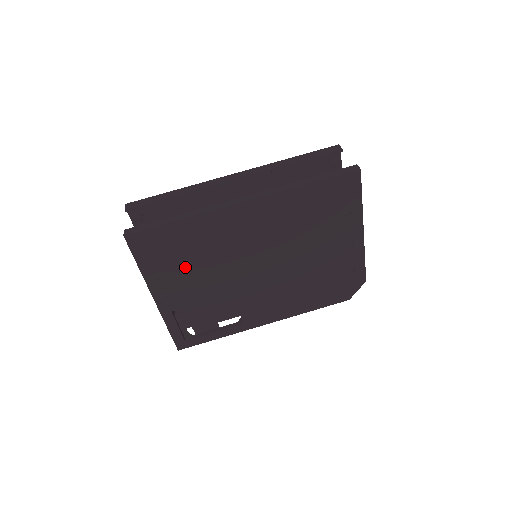
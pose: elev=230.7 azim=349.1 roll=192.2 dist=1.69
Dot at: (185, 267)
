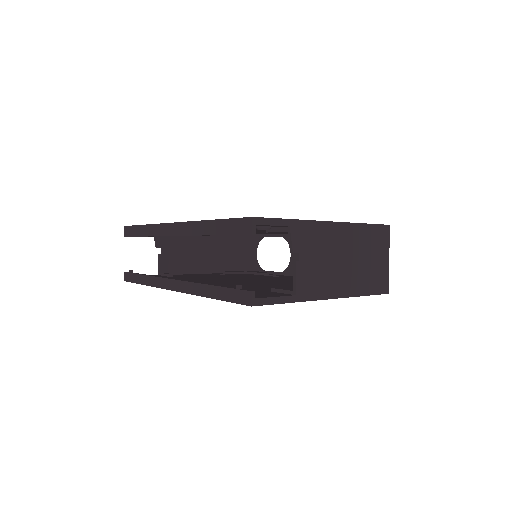
Dot at: occluded
